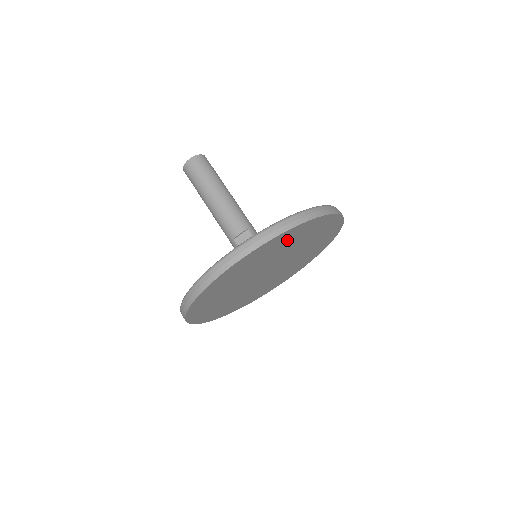
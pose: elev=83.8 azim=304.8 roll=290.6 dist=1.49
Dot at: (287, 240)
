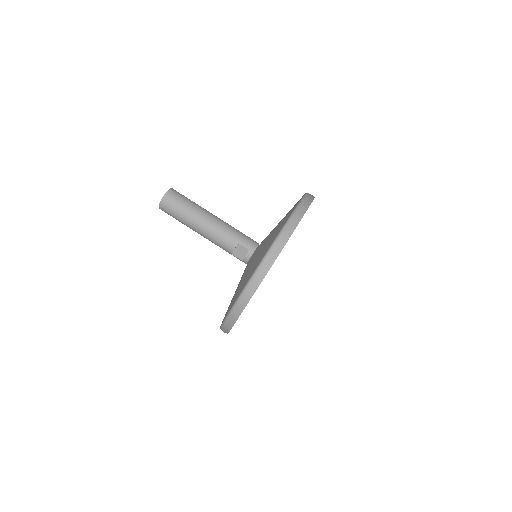
Dot at: occluded
